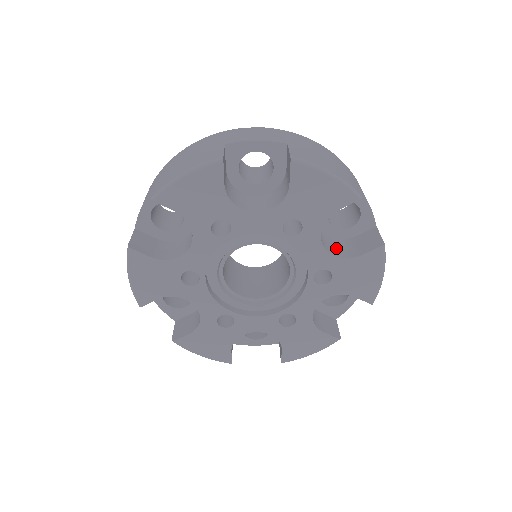
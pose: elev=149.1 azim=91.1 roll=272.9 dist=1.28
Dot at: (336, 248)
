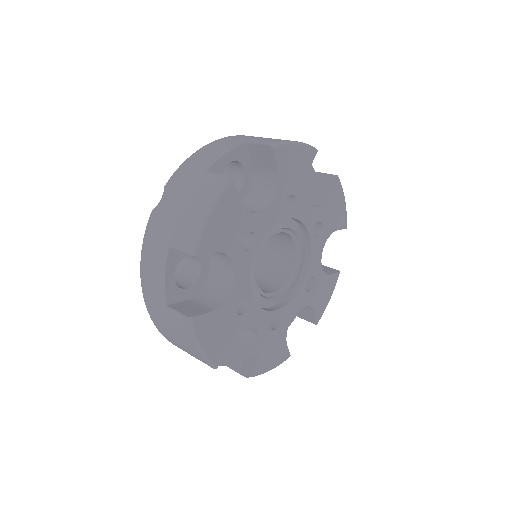
Dot at: occluded
